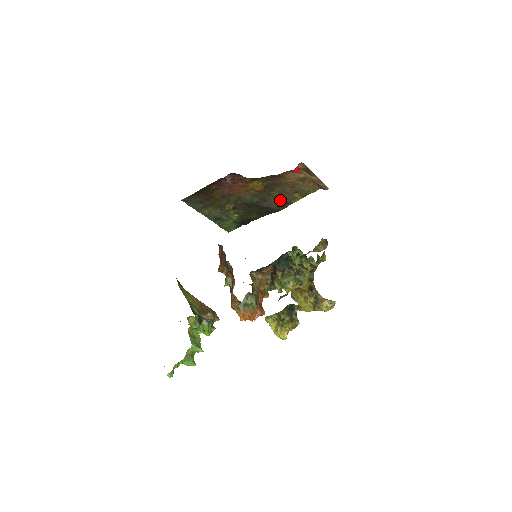
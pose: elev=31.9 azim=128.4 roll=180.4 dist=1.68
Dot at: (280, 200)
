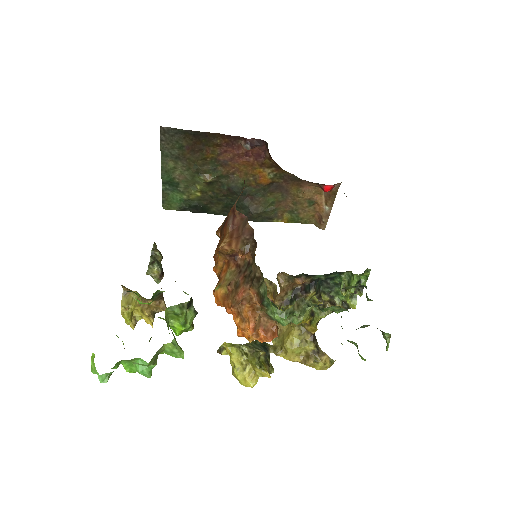
Dot at: (267, 209)
